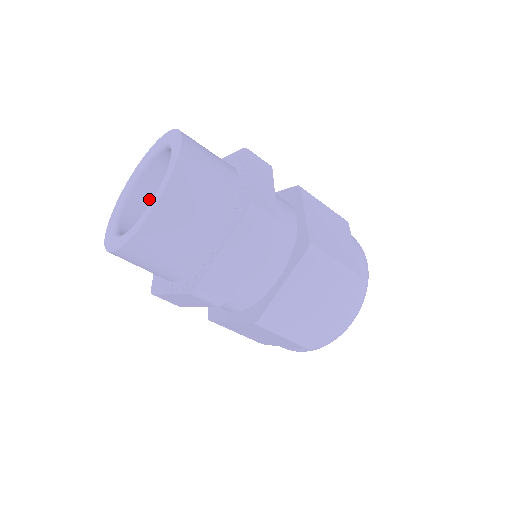
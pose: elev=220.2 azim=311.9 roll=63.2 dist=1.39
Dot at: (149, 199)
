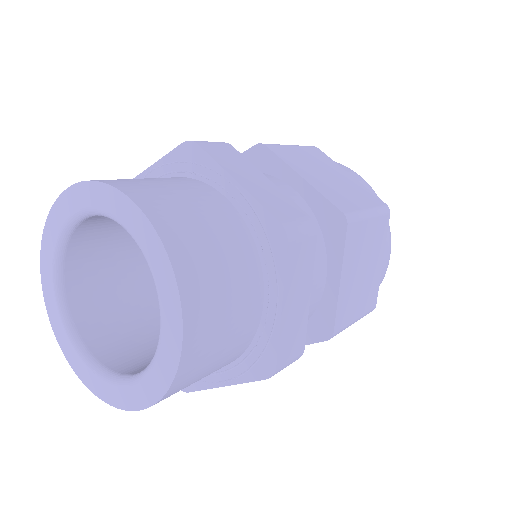
Dot at: (103, 226)
